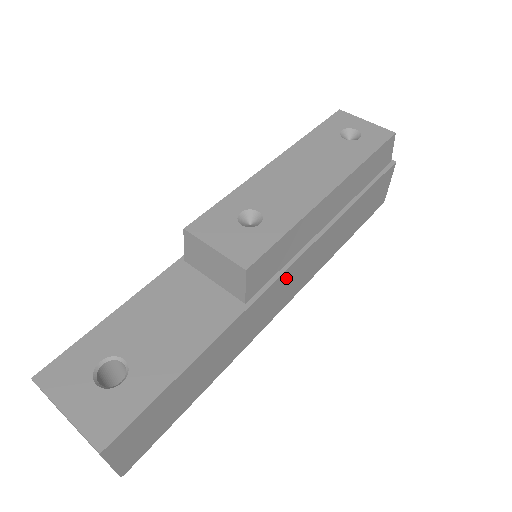
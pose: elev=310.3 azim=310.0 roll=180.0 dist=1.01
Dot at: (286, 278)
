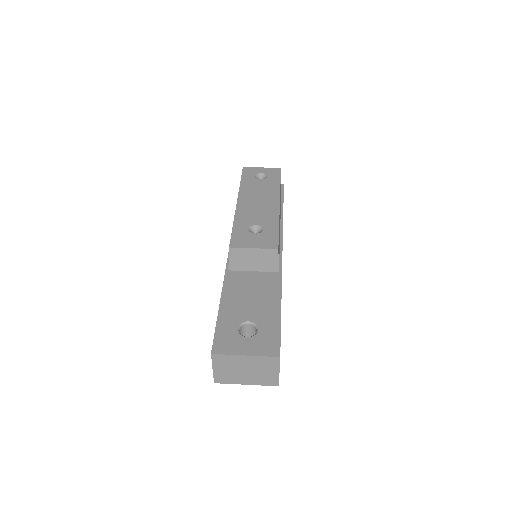
Dot at: occluded
